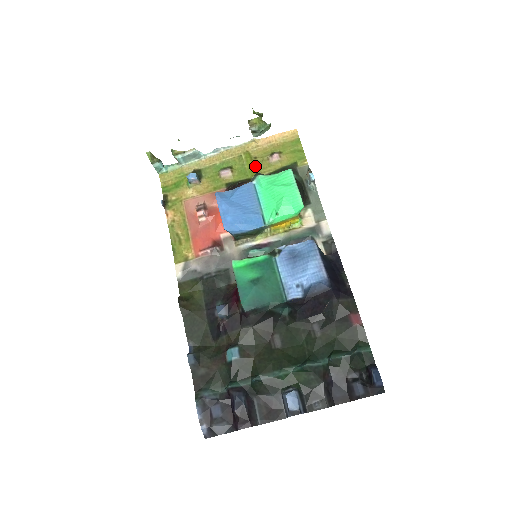
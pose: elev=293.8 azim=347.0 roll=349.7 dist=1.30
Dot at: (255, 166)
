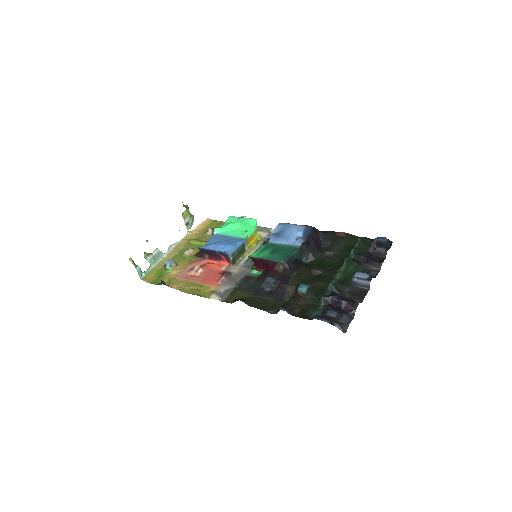
Dot at: (203, 241)
